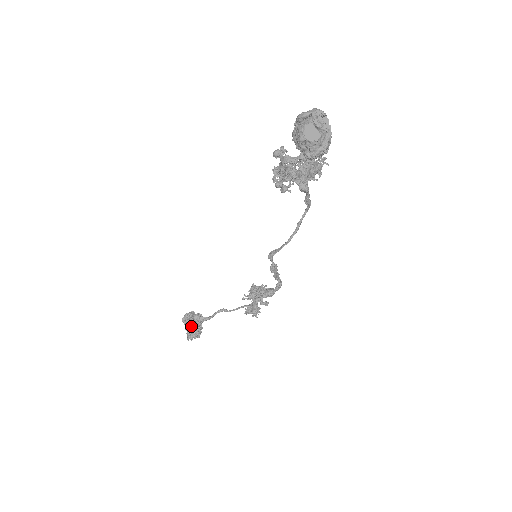
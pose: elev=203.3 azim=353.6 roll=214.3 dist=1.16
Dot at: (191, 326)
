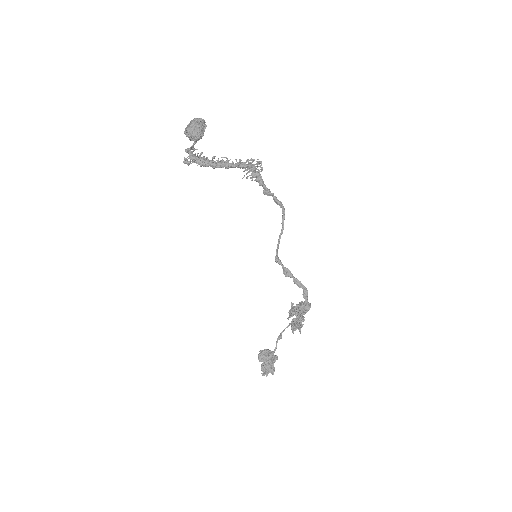
Dot at: (264, 362)
